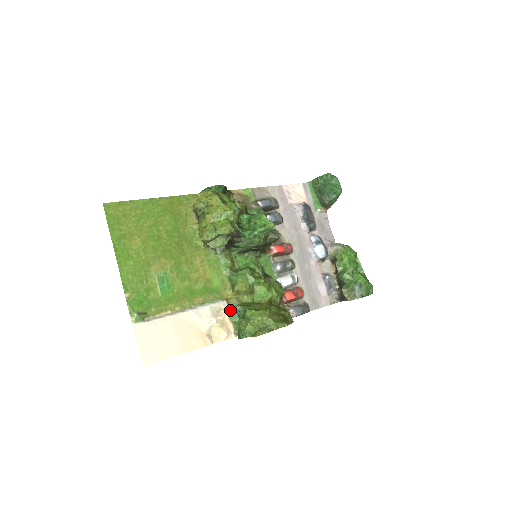
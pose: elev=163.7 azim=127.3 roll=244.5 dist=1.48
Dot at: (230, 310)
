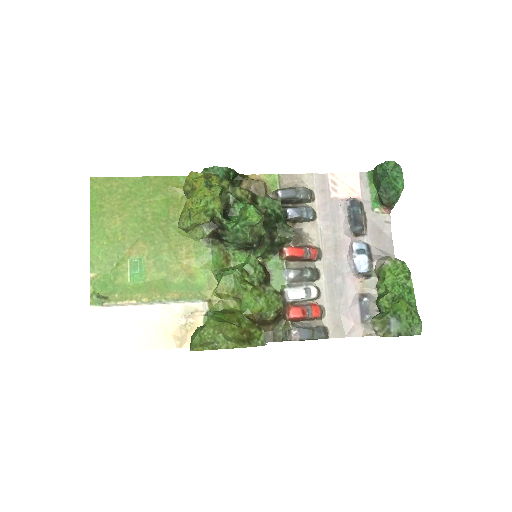
Dot at: (207, 314)
